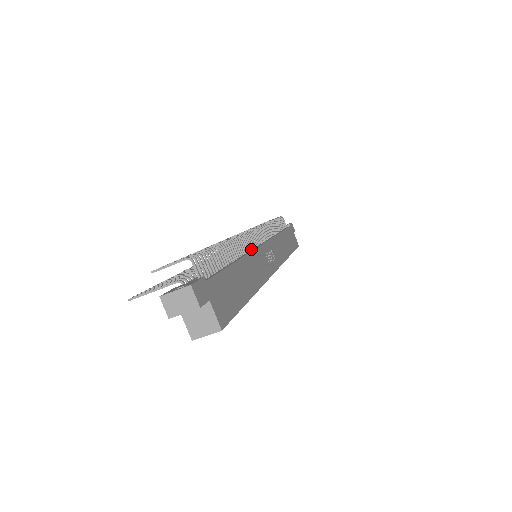
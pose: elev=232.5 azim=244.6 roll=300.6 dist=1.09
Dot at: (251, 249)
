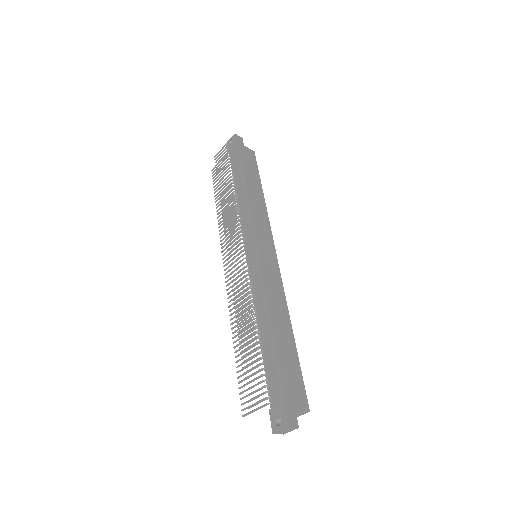
Dot at: (259, 278)
